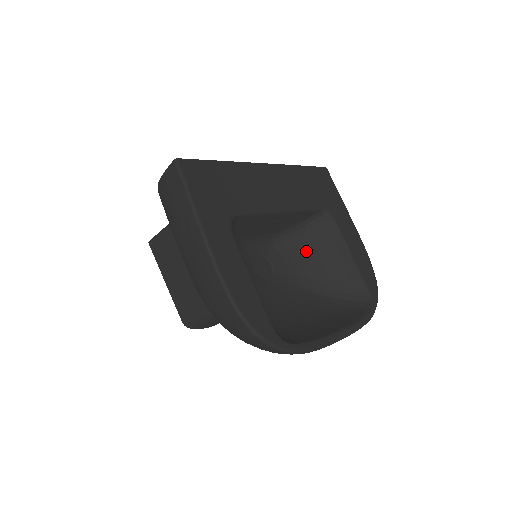
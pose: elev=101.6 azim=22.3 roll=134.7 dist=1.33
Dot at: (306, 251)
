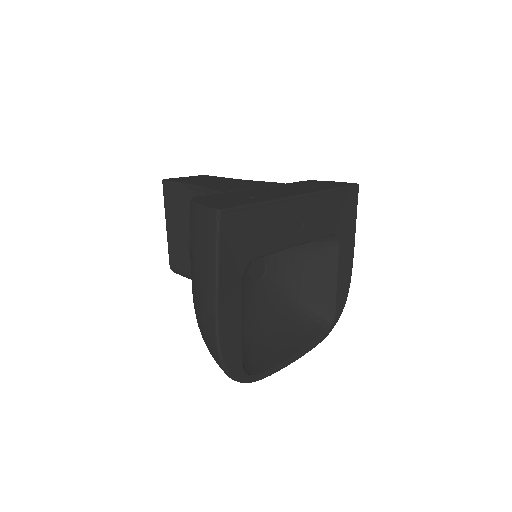
Dot at: (301, 259)
